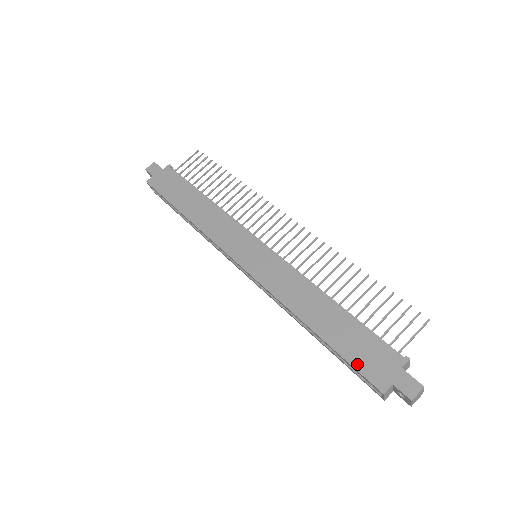
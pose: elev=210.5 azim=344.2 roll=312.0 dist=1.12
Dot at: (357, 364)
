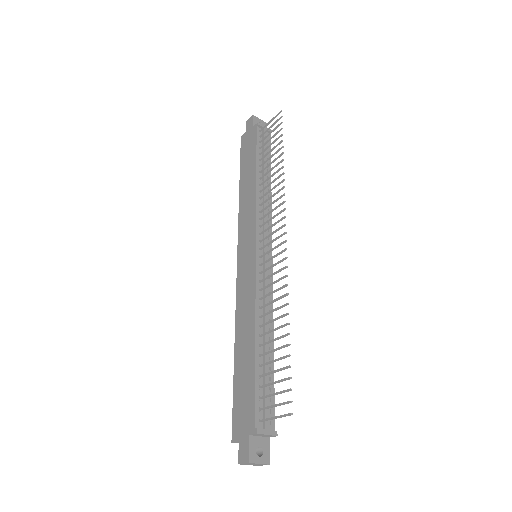
Dot at: (235, 405)
